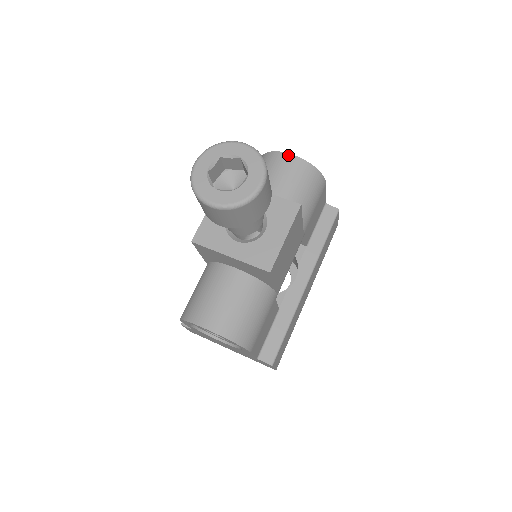
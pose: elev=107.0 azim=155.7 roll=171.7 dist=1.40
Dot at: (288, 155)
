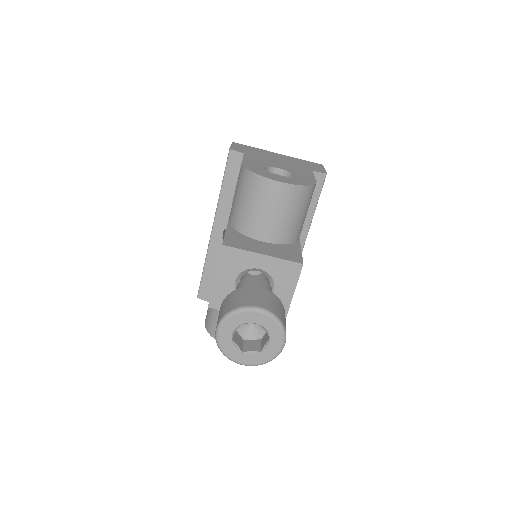
Dot at: (278, 184)
